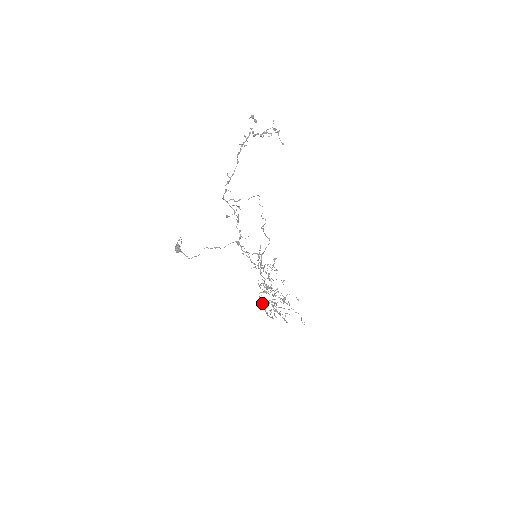
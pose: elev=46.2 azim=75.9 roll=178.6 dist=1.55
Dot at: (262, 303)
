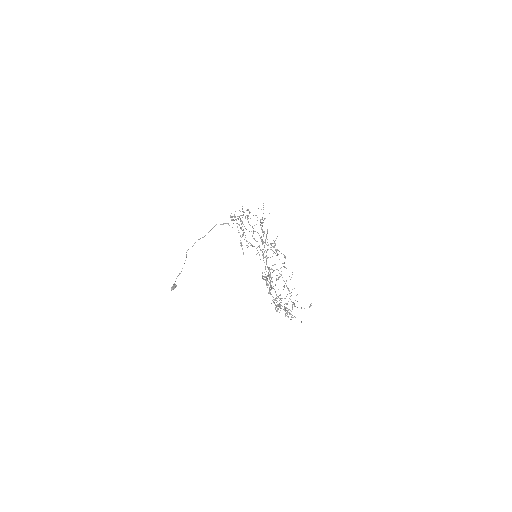
Dot at: (266, 271)
